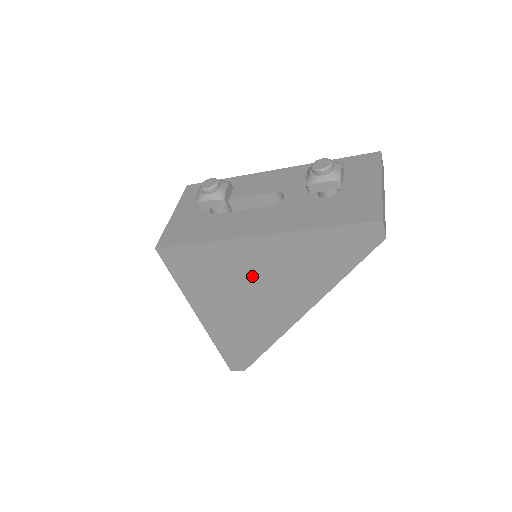
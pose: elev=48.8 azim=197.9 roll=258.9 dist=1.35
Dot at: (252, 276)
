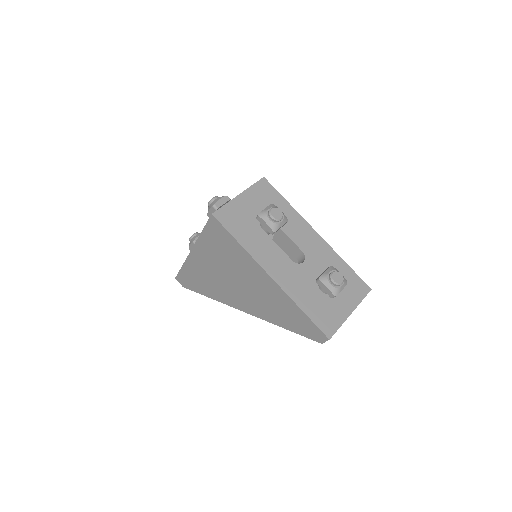
Dot at: (244, 278)
